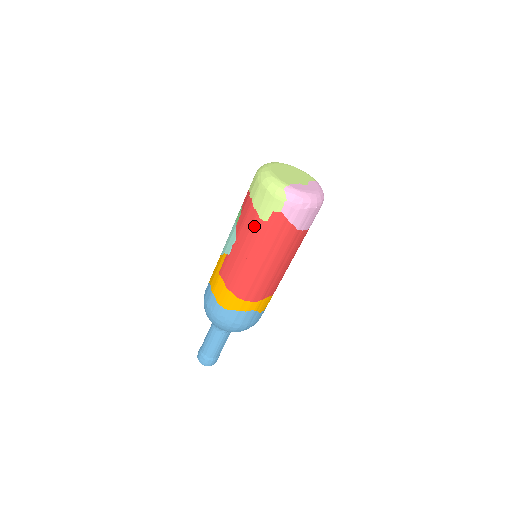
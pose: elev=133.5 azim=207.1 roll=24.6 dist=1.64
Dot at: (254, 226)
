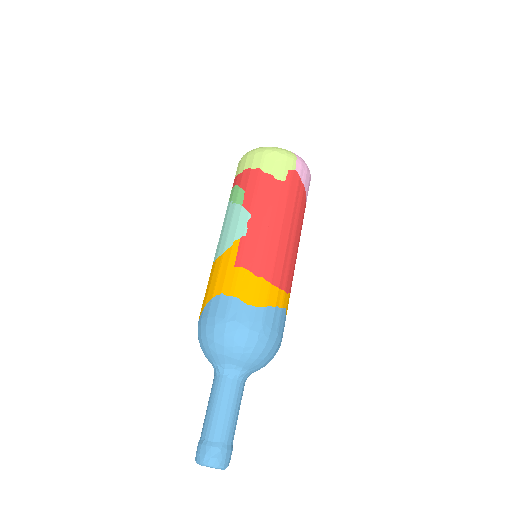
Dot at: (272, 189)
